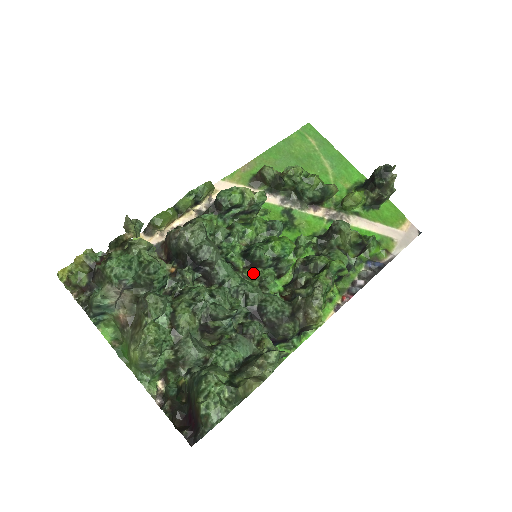
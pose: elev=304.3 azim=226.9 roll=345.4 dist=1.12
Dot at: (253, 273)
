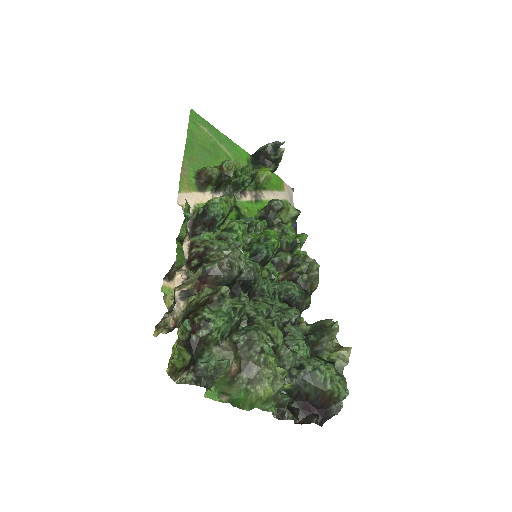
Dot at: (266, 272)
